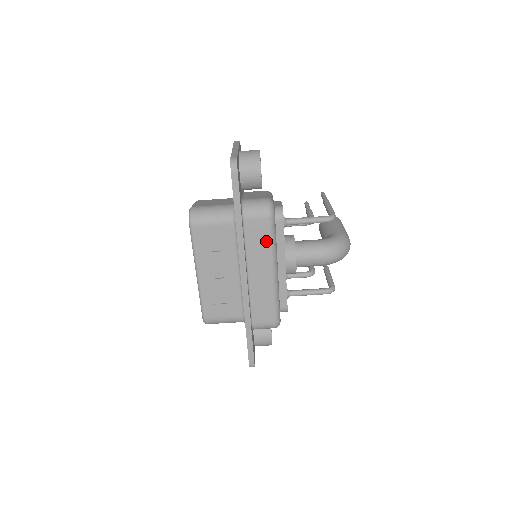
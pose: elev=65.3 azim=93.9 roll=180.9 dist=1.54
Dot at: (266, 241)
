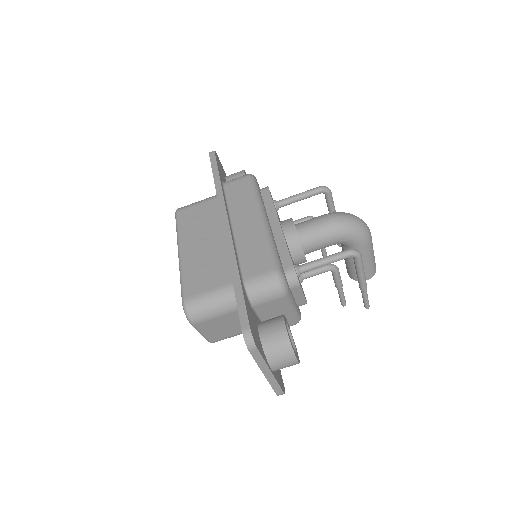
Dot at: (248, 194)
